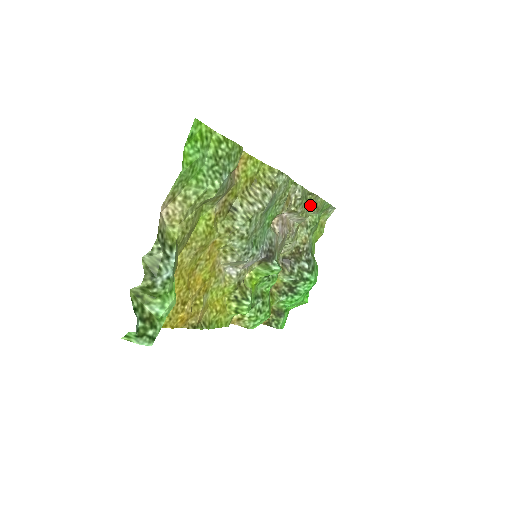
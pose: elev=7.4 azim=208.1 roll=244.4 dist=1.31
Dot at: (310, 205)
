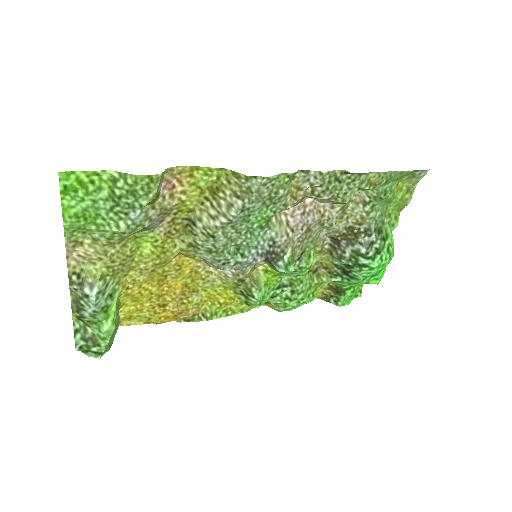
Dot at: (351, 185)
